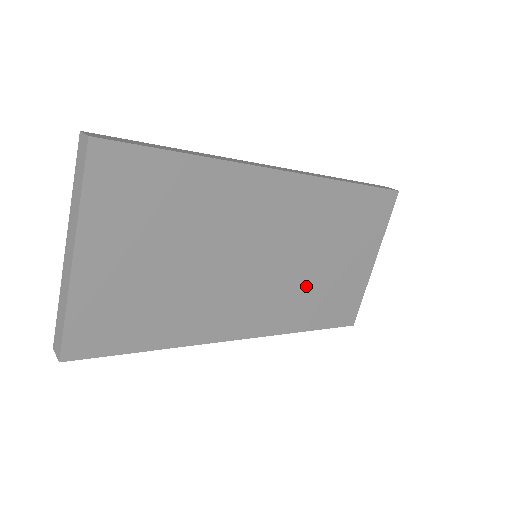
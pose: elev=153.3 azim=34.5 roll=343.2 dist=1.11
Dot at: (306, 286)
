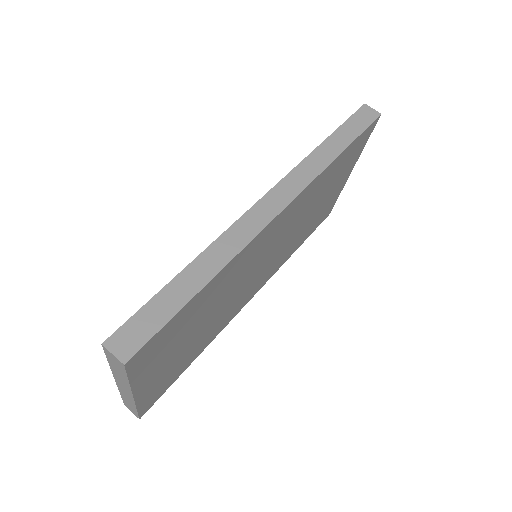
Dot at: (296, 236)
